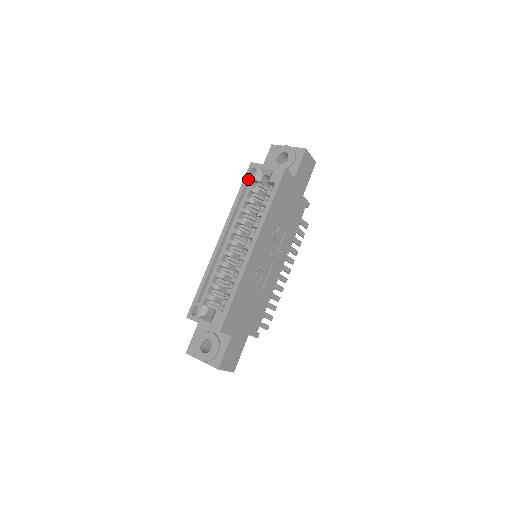
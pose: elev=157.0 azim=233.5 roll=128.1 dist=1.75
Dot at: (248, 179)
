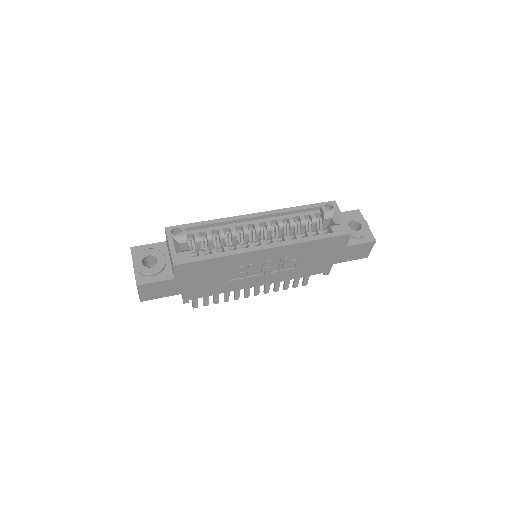
Dot at: (320, 207)
